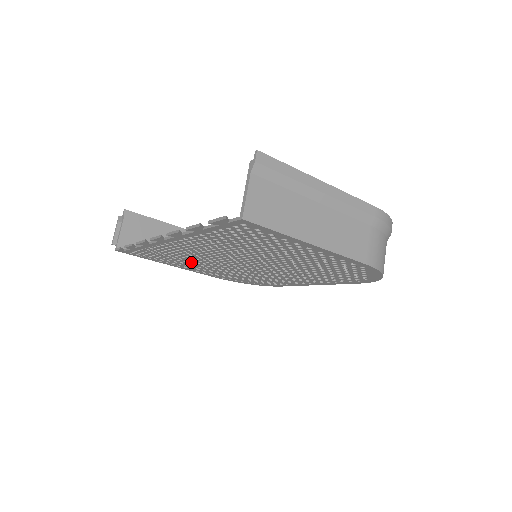
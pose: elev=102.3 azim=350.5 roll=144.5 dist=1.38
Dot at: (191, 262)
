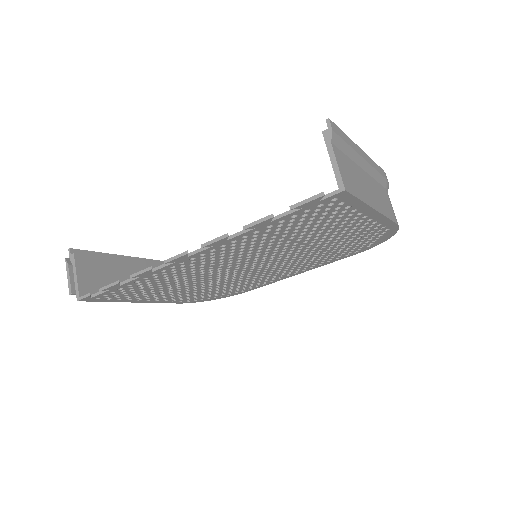
Dot at: (176, 287)
